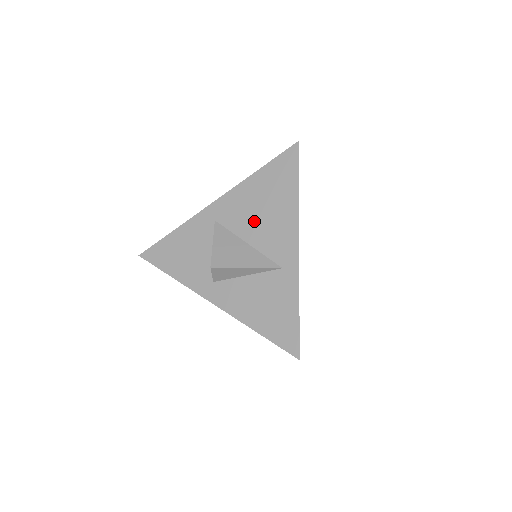
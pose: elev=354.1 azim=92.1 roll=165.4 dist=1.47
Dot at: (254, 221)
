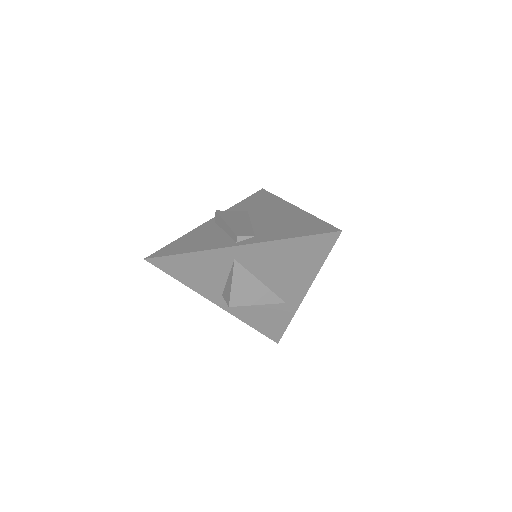
Dot at: (273, 271)
